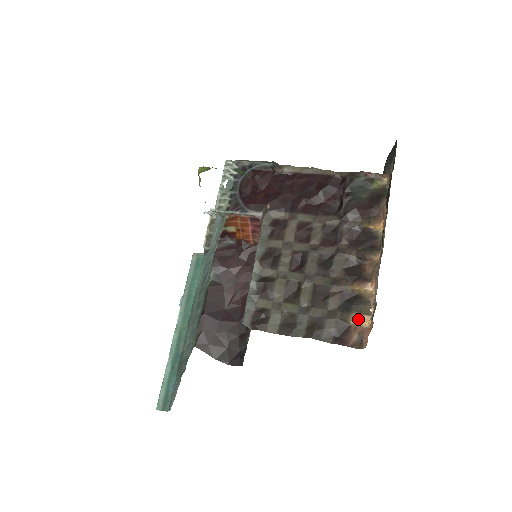
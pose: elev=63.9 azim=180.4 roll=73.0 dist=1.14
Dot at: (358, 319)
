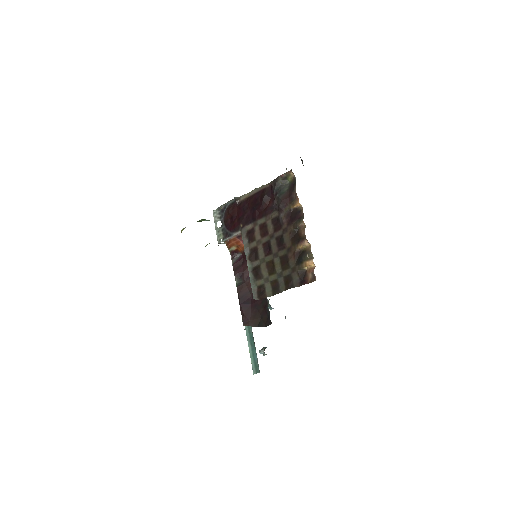
Dot at: (307, 265)
